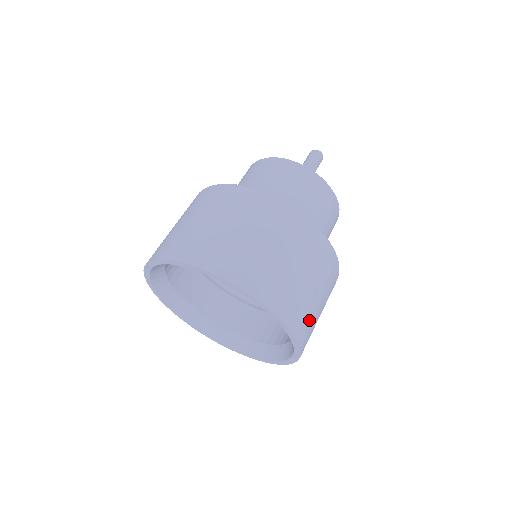
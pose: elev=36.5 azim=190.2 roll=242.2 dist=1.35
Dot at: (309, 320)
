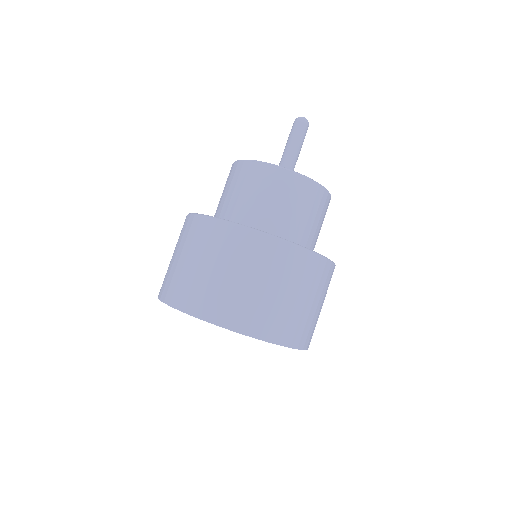
Dot at: (260, 312)
